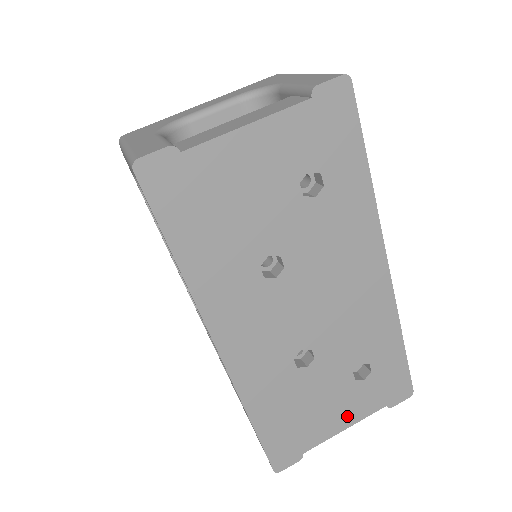
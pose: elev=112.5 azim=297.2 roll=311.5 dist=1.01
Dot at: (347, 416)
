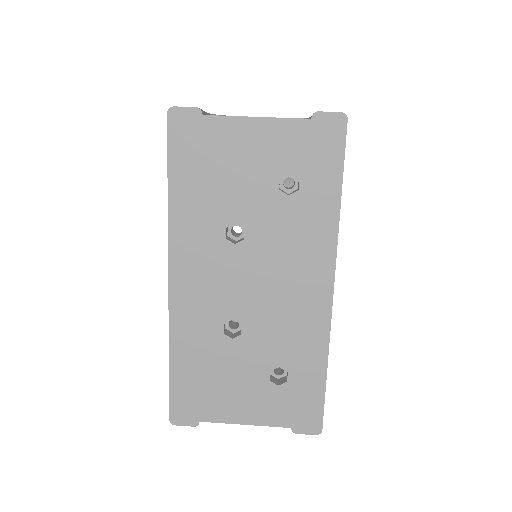
Dot at: (251, 412)
